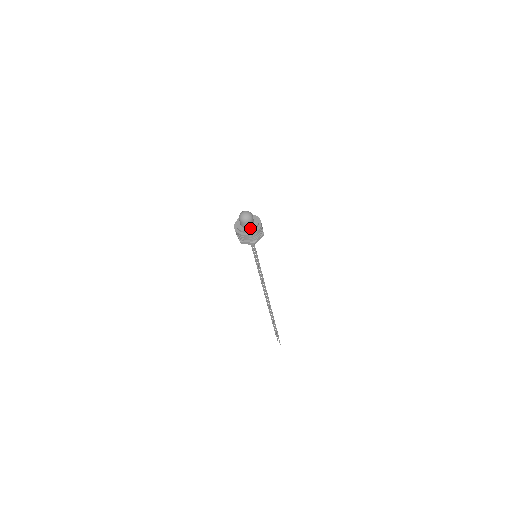
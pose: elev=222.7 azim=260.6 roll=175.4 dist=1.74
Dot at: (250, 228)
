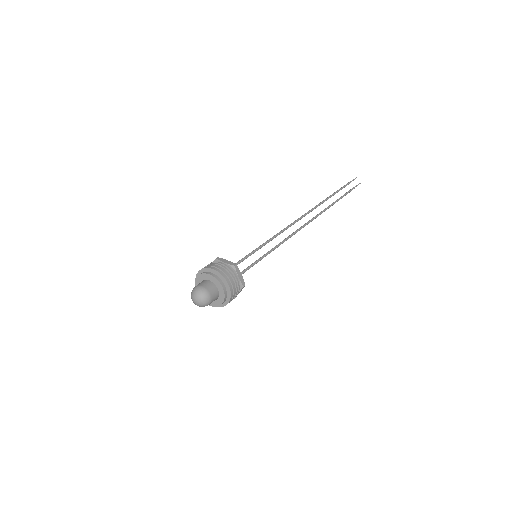
Dot at: (215, 303)
